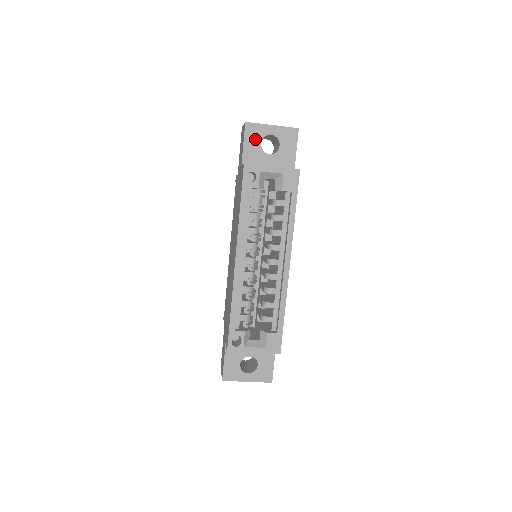
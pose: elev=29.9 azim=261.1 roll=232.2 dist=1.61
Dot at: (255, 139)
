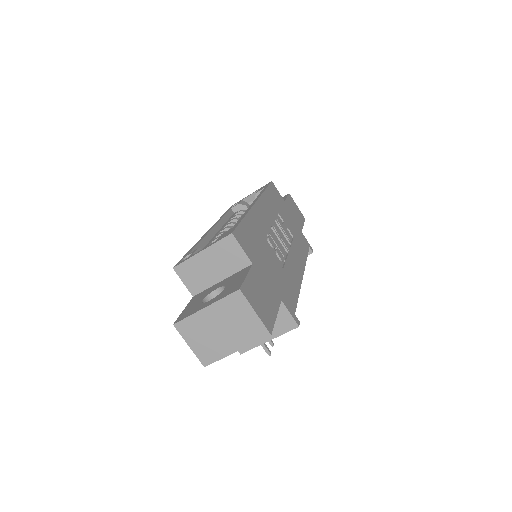
Dot at: occluded
